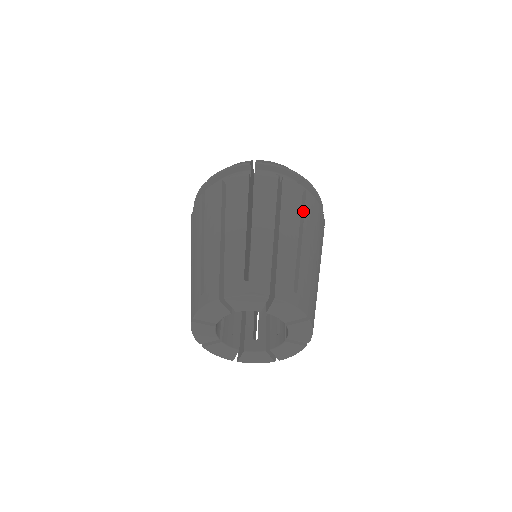
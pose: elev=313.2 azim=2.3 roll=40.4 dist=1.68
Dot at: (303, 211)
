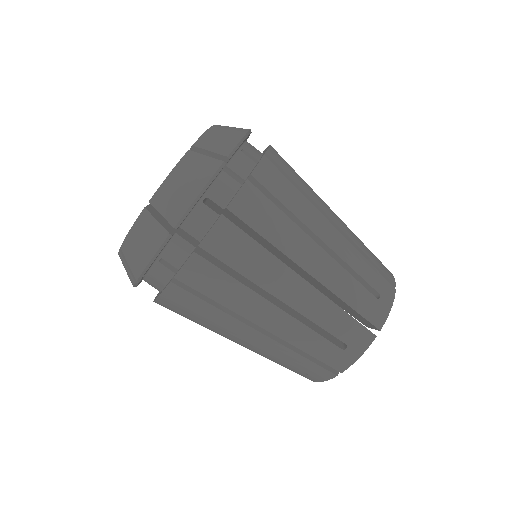
Dot at: occluded
